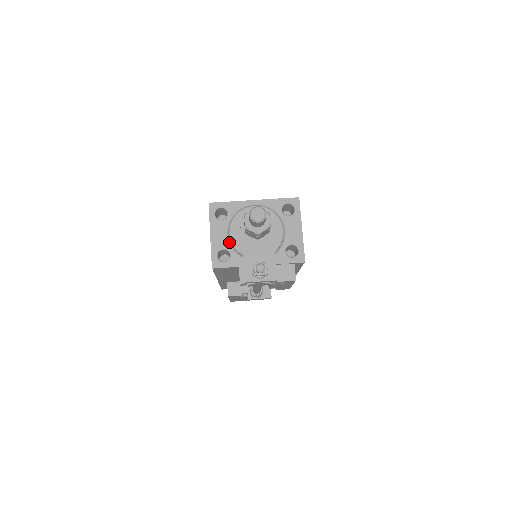
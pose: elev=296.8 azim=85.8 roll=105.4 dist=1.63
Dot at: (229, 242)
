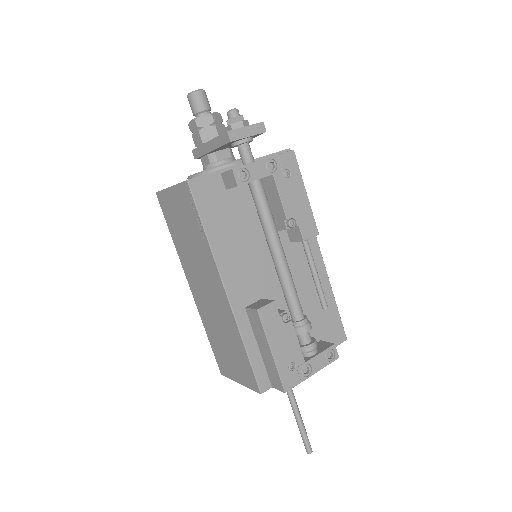
Dot at: occluded
